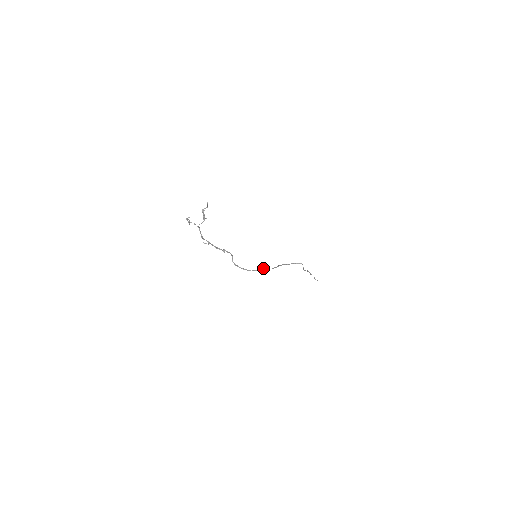
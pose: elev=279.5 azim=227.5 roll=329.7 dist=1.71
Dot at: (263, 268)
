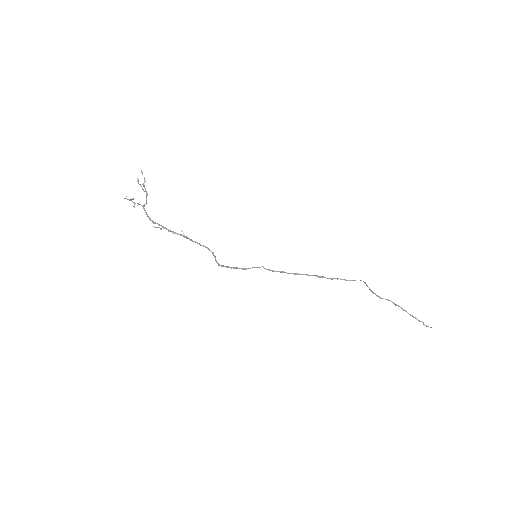
Dot at: (265, 268)
